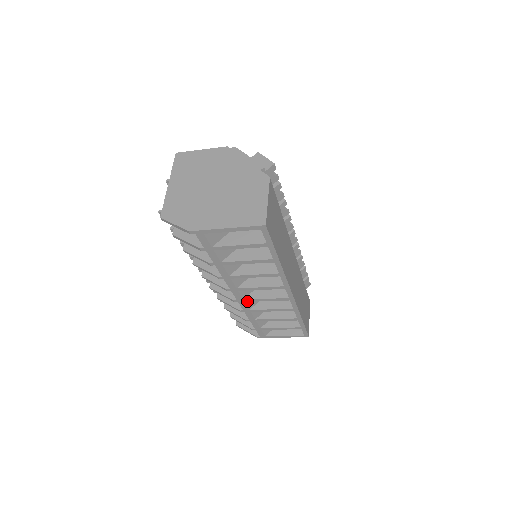
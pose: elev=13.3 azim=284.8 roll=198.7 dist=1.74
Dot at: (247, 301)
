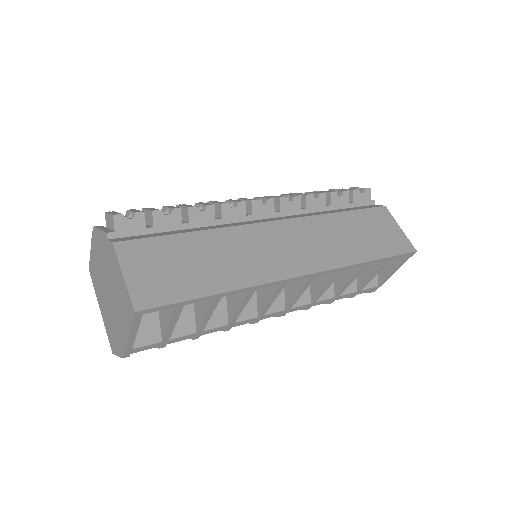
Dot at: (291, 307)
